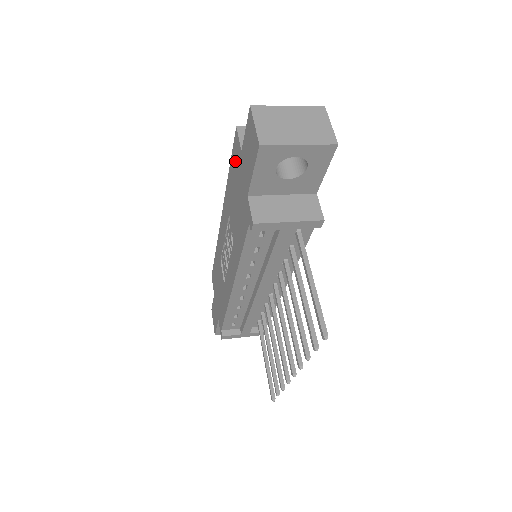
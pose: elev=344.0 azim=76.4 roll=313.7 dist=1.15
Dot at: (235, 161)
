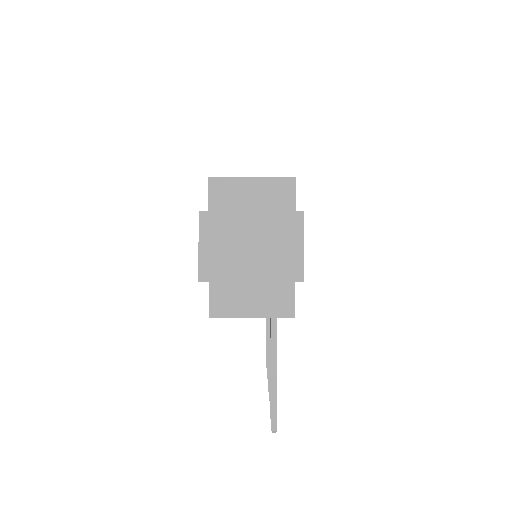
Dot at: occluded
